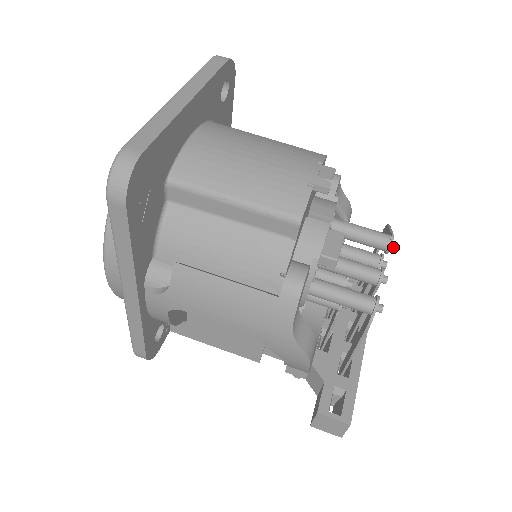
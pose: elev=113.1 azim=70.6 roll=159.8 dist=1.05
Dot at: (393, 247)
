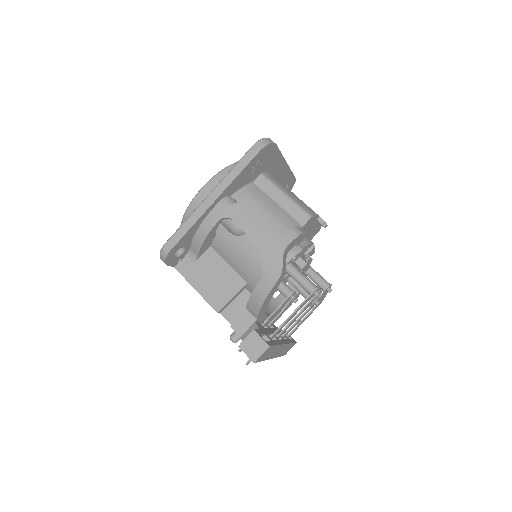
Dot at: (329, 290)
